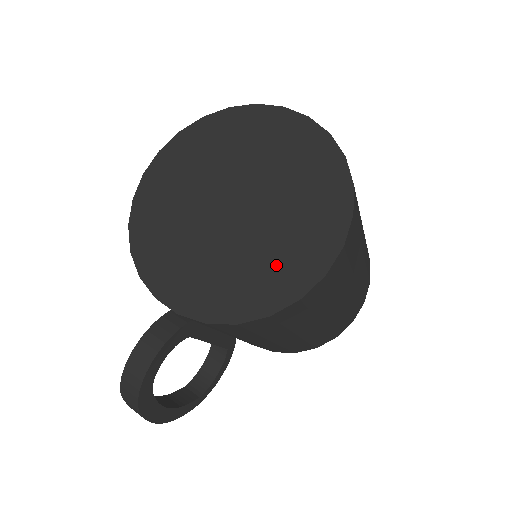
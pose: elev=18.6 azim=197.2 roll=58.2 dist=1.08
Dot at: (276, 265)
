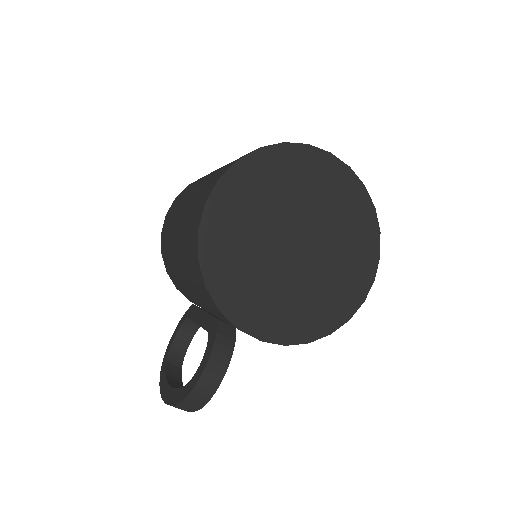
Dot at: (333, 295)
